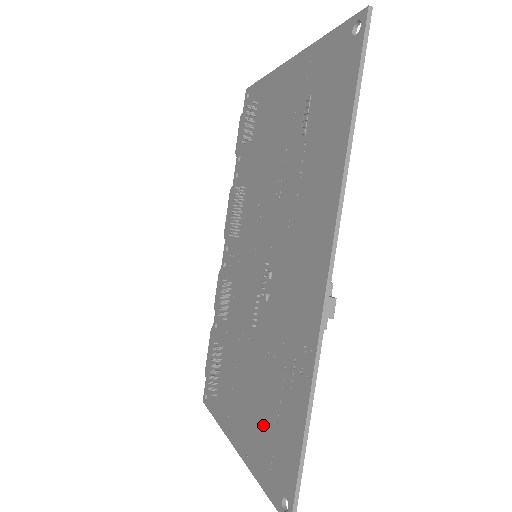
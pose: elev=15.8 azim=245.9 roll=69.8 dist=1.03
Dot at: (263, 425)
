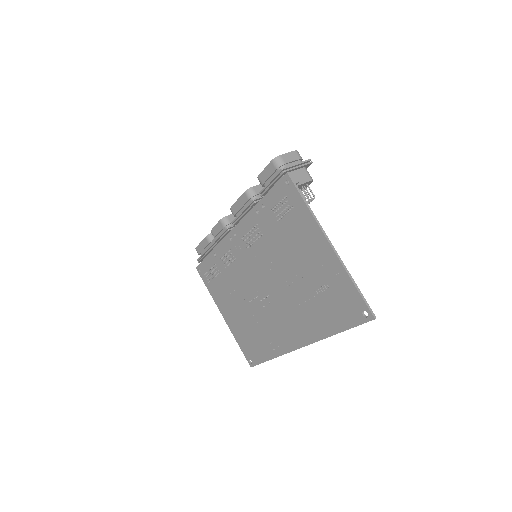
Dot at: (245, 334)
